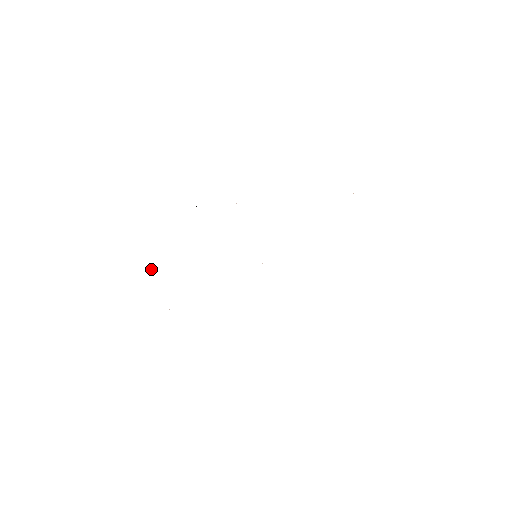
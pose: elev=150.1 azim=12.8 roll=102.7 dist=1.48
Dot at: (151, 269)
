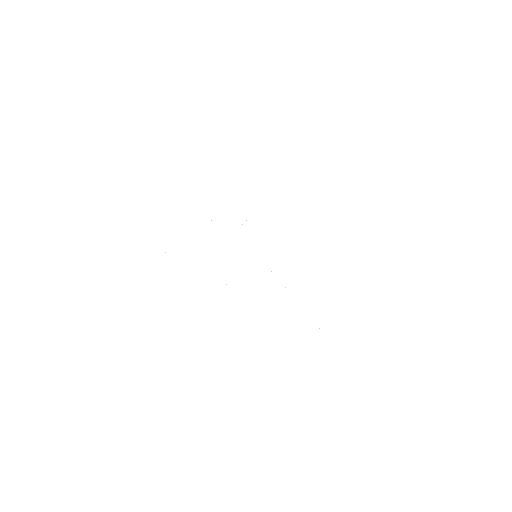
Dot at: occluded
